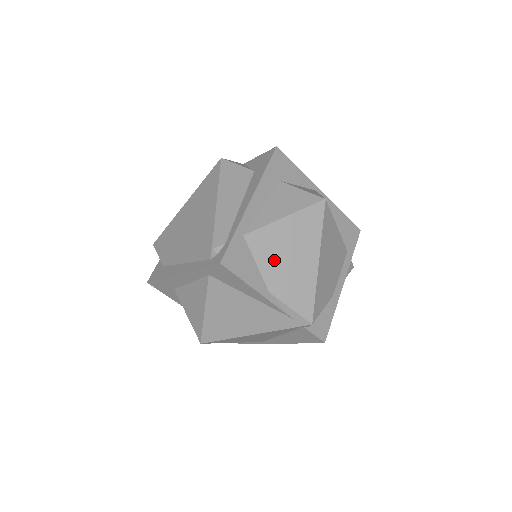
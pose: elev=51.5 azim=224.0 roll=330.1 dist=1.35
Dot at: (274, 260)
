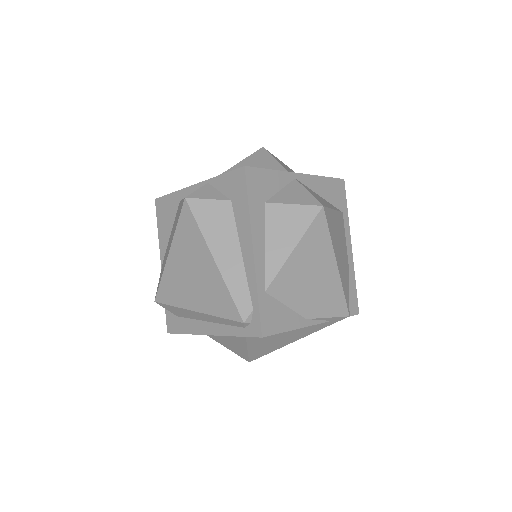
Dot at: (300, 292)
